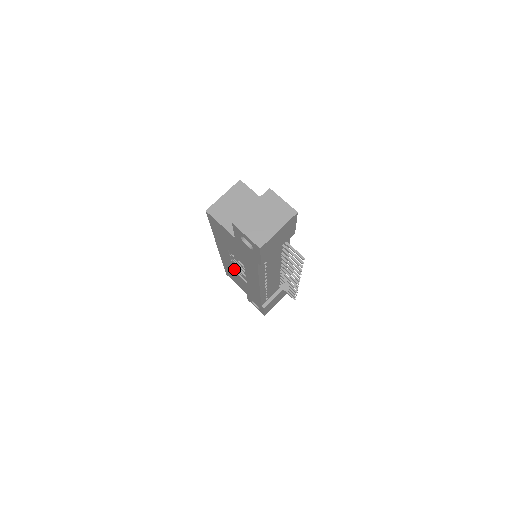
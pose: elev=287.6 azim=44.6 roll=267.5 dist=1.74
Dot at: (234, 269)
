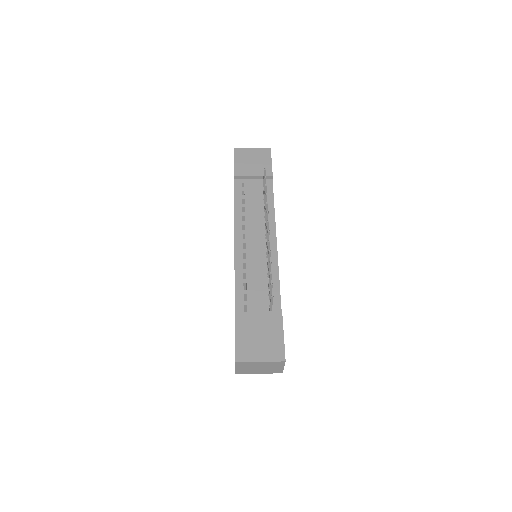
Dot at: occluded
